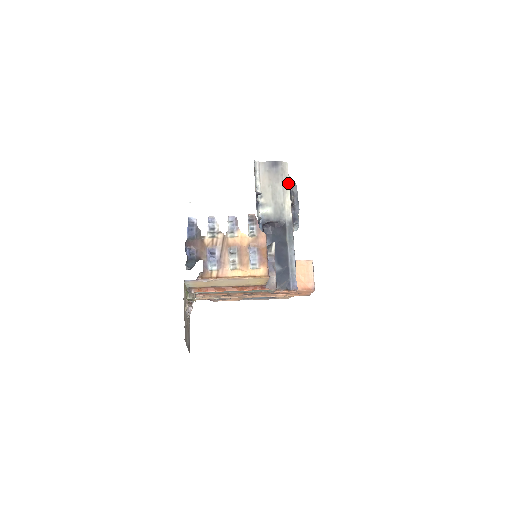
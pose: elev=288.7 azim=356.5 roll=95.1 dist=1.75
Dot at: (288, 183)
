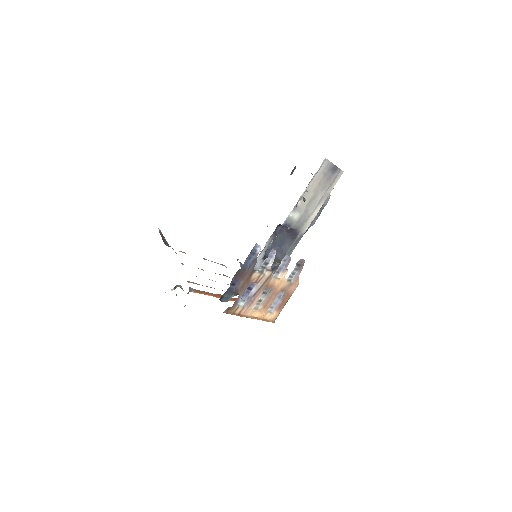
Dot at: (328, 195)
